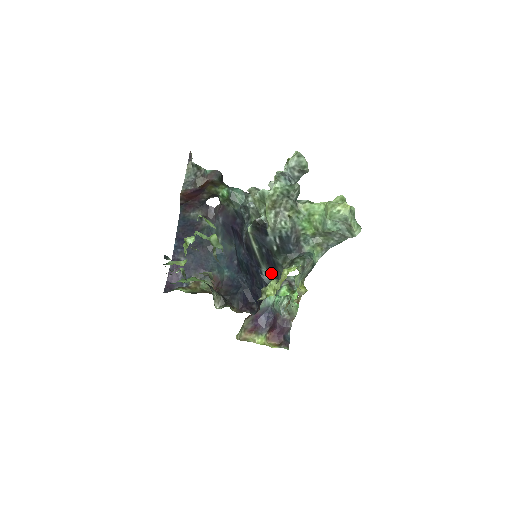
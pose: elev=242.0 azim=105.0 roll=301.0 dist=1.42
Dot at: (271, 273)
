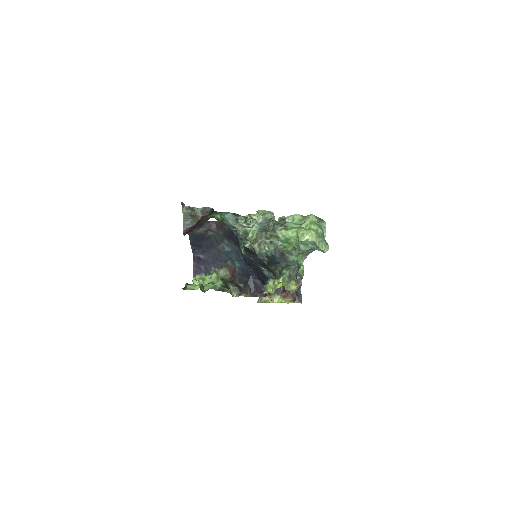
Dot at: (269, 271)
